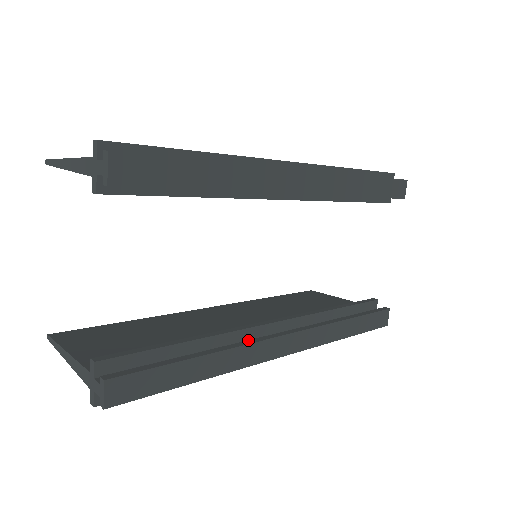
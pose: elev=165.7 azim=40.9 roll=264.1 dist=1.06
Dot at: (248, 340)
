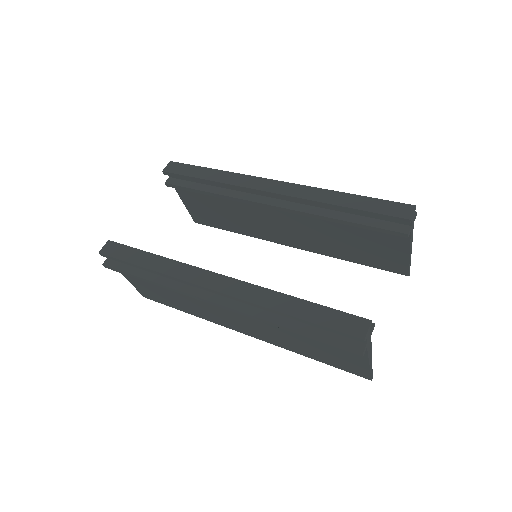
Dot at: occluded
